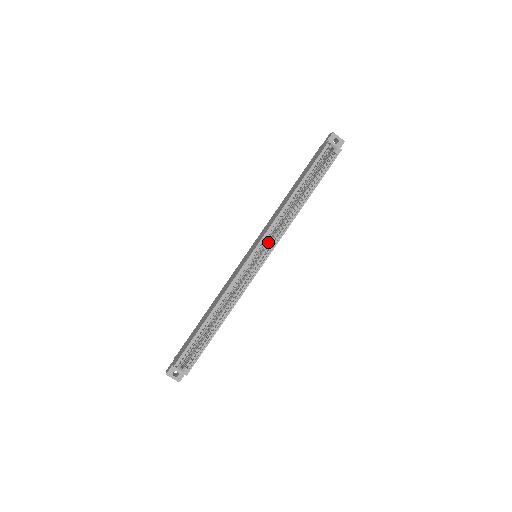
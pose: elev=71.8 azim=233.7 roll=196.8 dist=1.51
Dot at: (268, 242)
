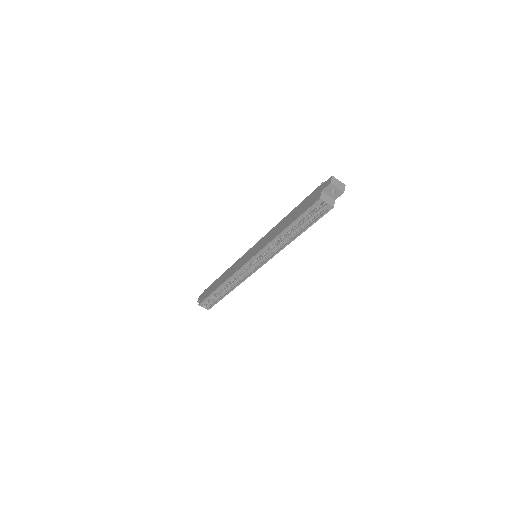
Dot at: (264, 253)
